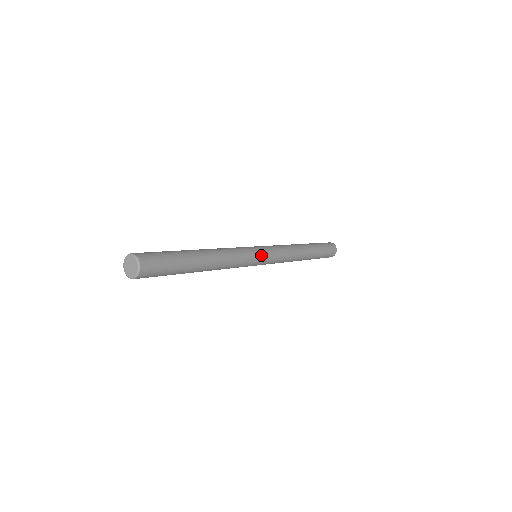
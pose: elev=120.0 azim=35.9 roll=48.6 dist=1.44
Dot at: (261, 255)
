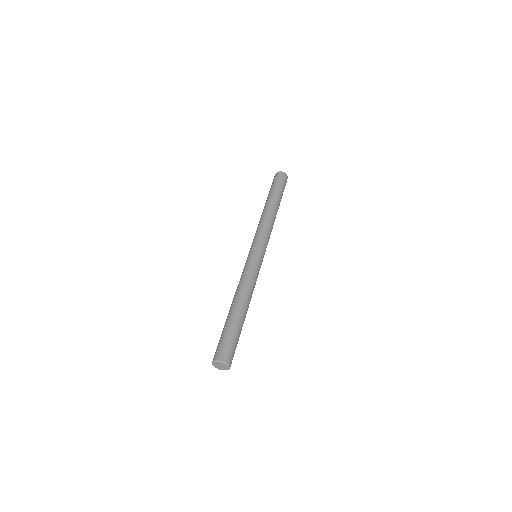
Dot at: (261, 257)
